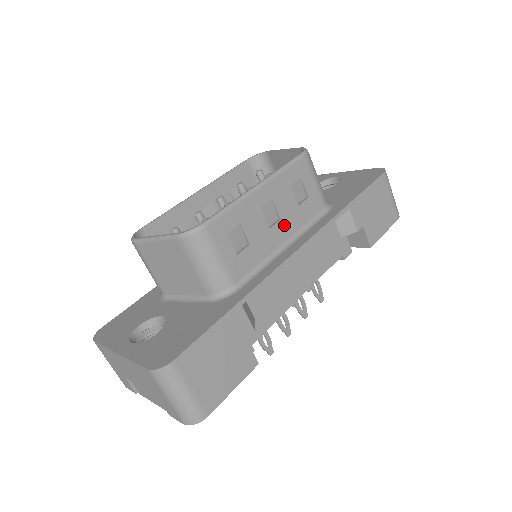
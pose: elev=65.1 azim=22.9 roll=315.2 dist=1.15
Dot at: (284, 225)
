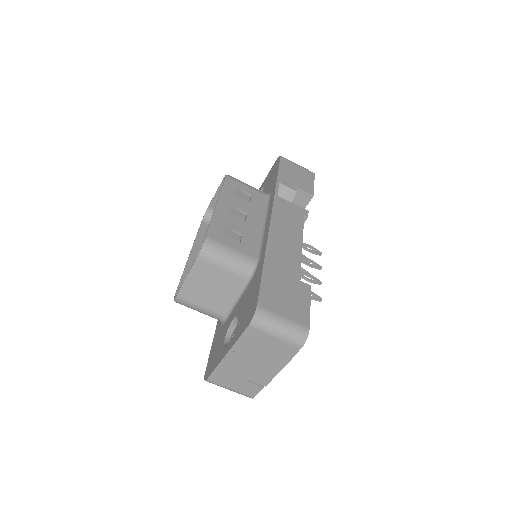
Dot at: (252, 215)
